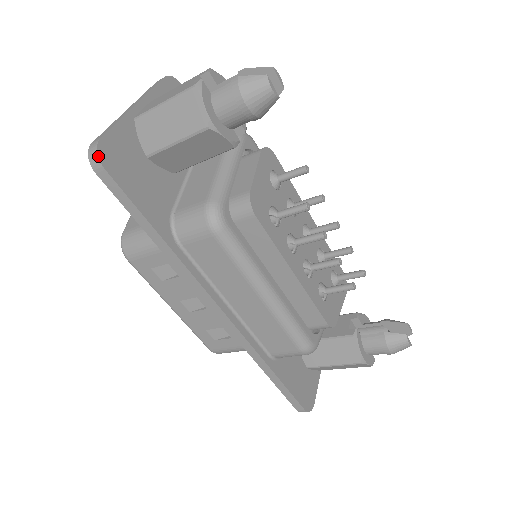
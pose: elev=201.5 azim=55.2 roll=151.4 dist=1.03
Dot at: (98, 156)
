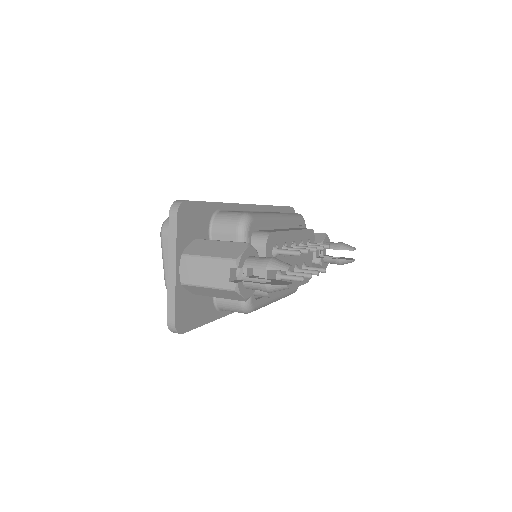
Dot at: (178, 333)
